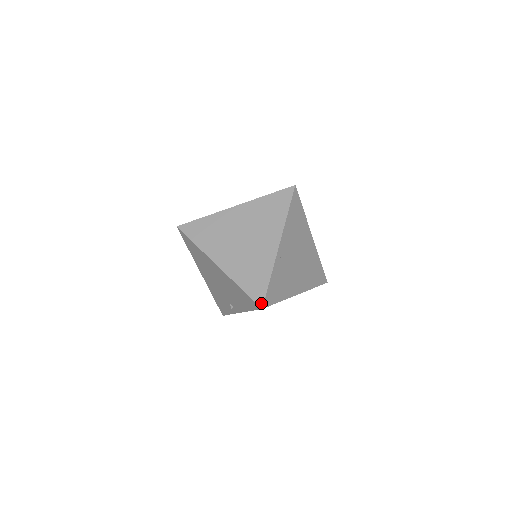
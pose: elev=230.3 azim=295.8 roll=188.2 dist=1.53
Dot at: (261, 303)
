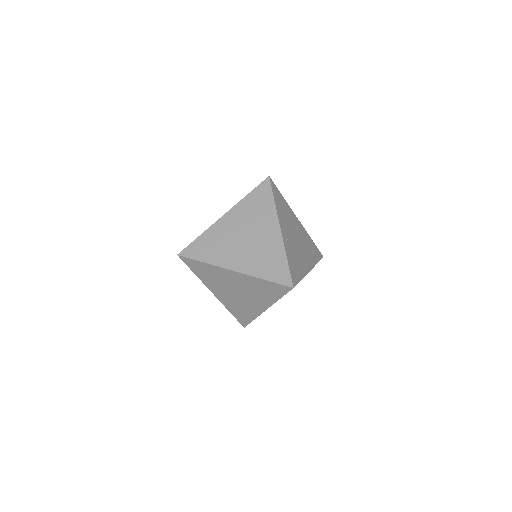
Dot at: (244, 326)
